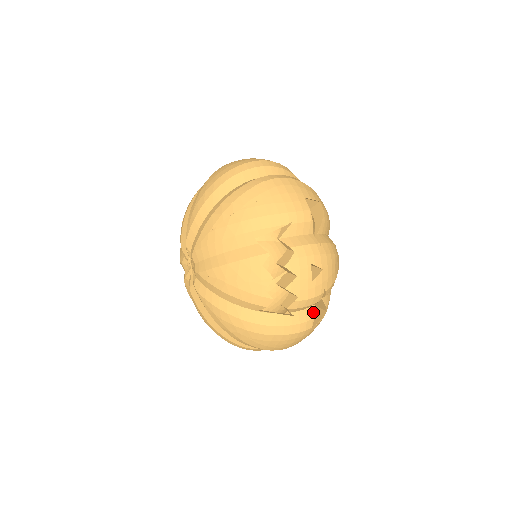
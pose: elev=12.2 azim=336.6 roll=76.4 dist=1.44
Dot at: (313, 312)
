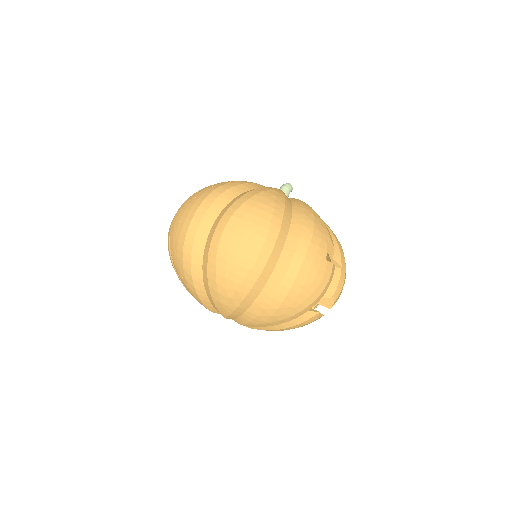
Dot at: occluded
